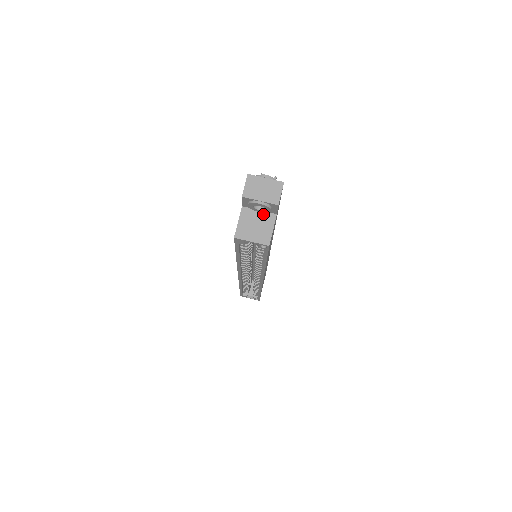
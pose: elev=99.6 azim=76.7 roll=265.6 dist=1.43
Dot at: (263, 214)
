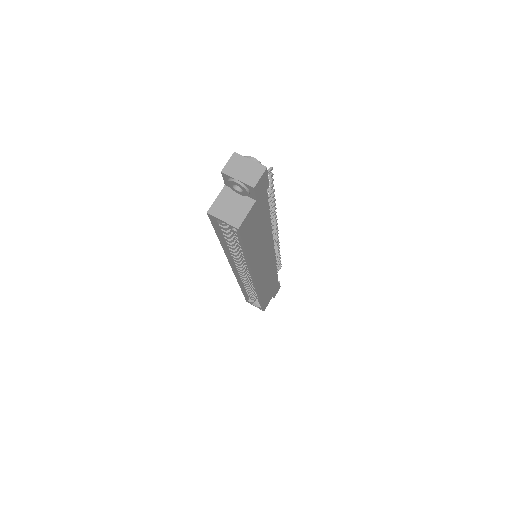
Dot at: (243, 197)
